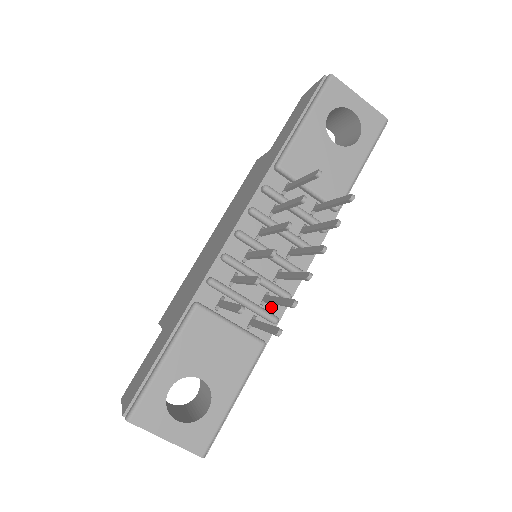
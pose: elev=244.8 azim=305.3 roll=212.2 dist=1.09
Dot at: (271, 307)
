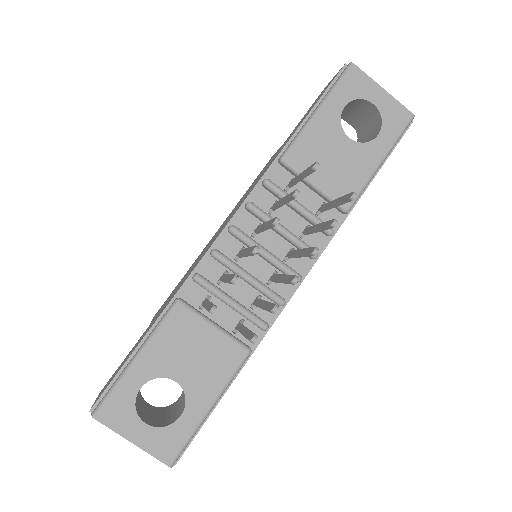
Dot at: (262, 312)
